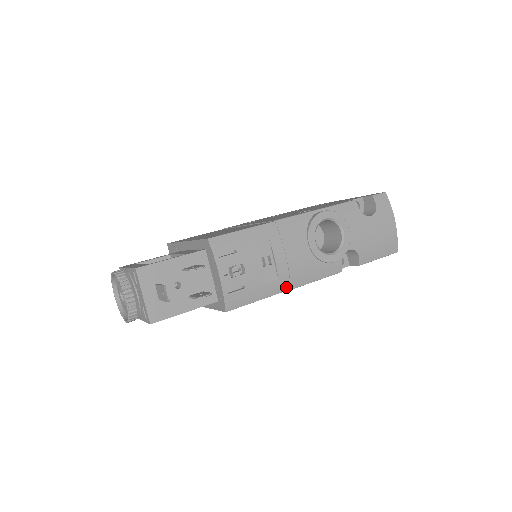
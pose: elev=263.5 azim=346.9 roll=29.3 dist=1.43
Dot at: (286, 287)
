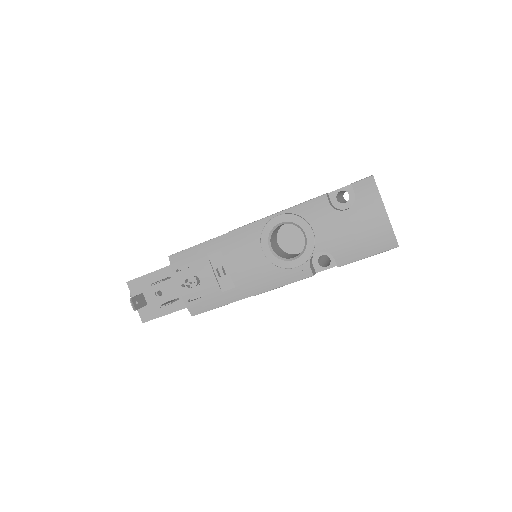
Dot at: (247, 294)
